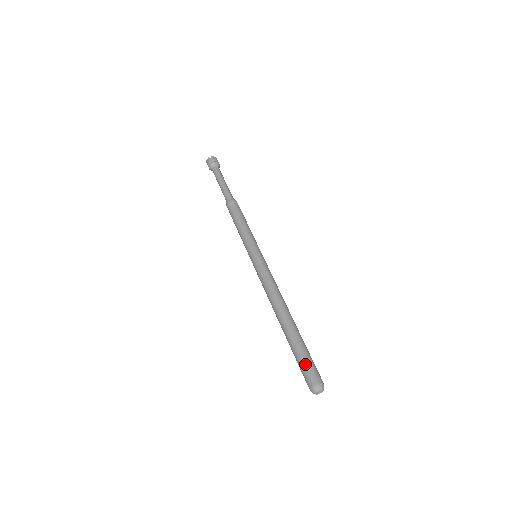
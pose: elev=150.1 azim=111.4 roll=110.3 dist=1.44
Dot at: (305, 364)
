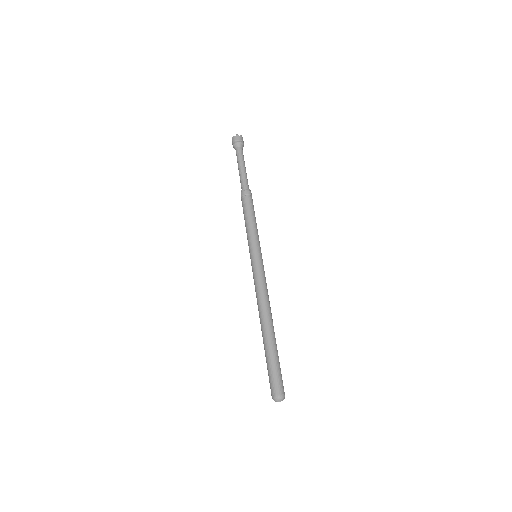
Dot at: (272, 375)
